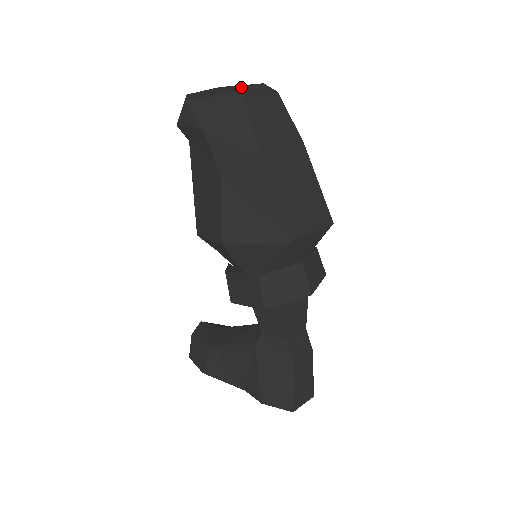
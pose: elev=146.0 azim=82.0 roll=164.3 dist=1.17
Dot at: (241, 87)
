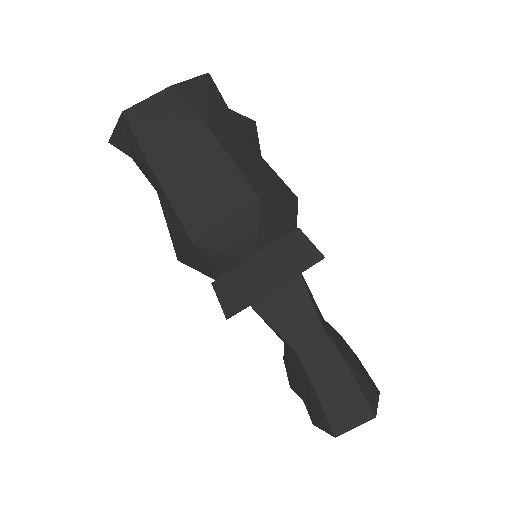
Dot at: occluded
